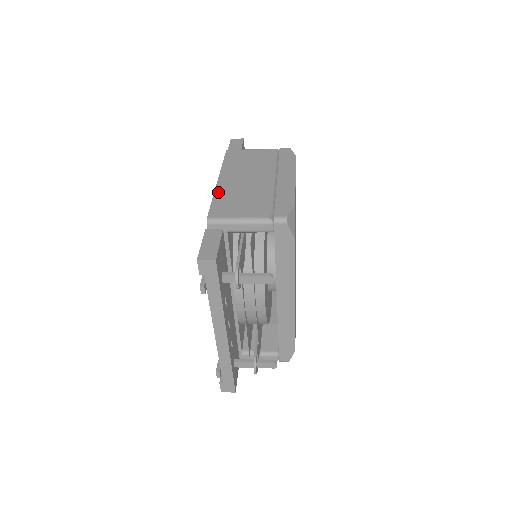
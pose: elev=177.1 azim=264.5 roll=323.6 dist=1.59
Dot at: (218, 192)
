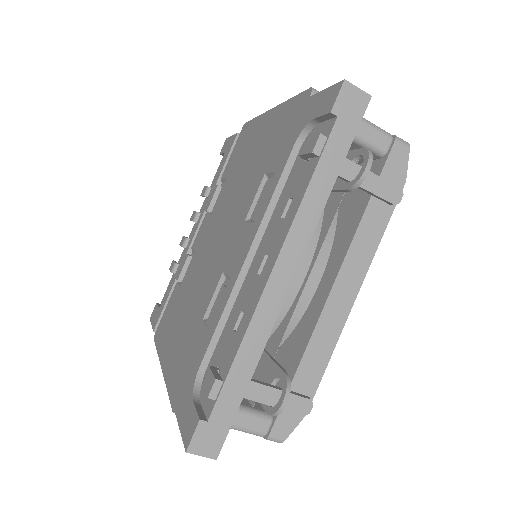
Dot at: occluded
